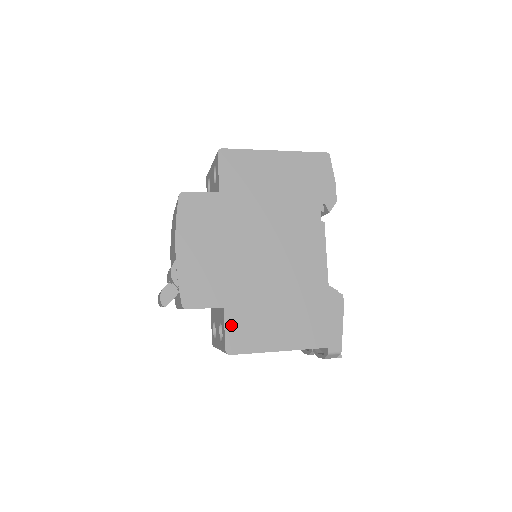
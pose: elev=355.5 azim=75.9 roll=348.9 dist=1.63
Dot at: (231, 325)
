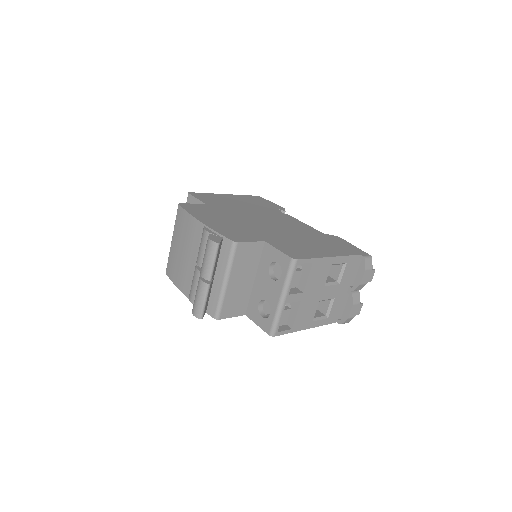
Dot at: (280, 248)
